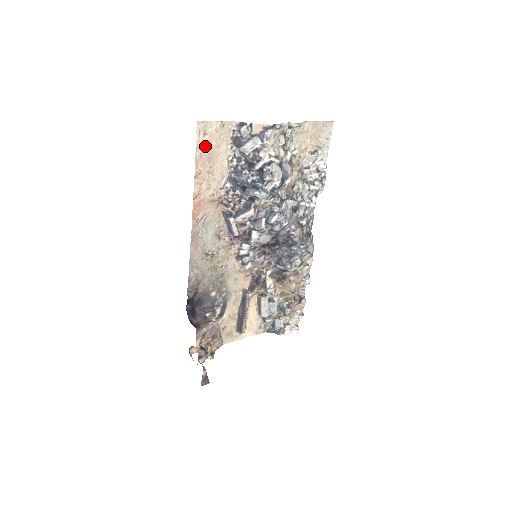
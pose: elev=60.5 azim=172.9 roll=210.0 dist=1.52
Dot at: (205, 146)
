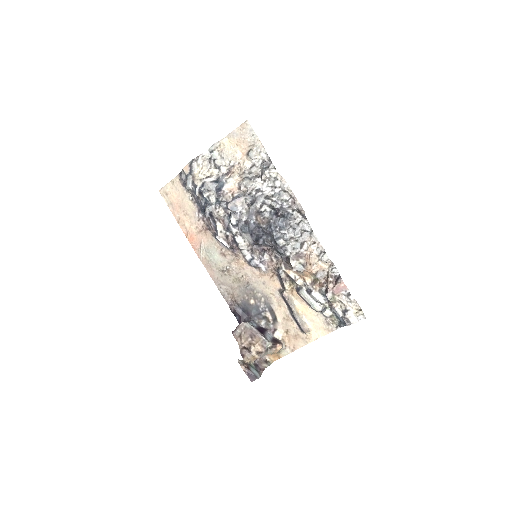
Dot at: (172, 201)
